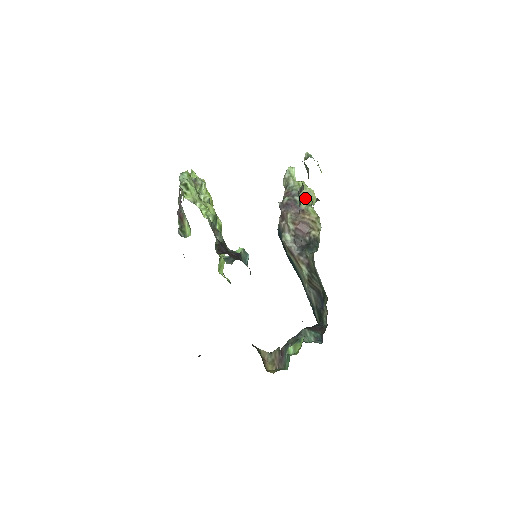
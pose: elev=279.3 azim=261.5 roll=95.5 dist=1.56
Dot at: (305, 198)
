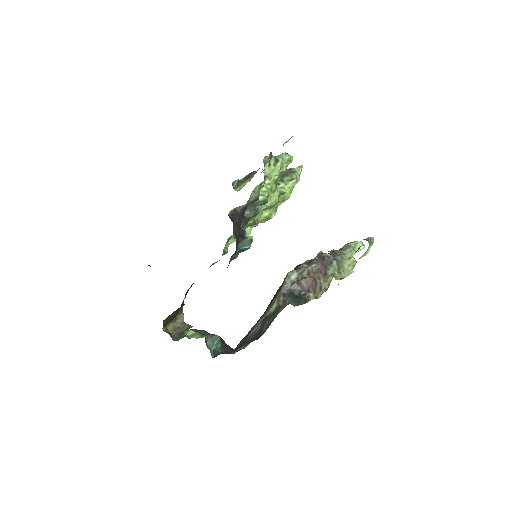
Dot at: (339, 269)
